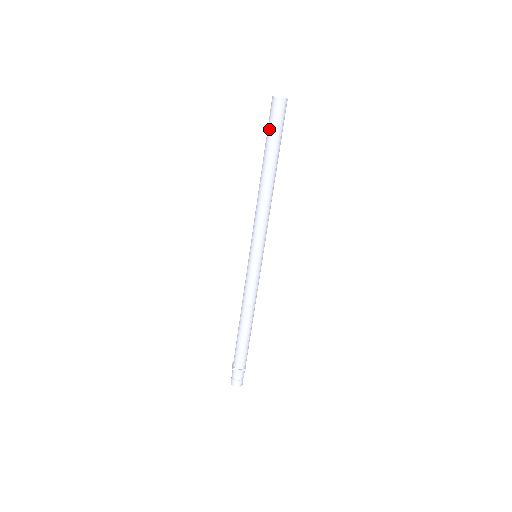
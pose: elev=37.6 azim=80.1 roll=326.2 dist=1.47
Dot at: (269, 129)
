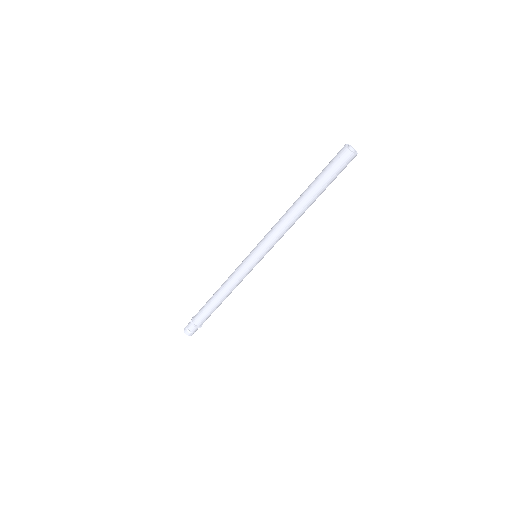
Dot at: (325, 169)
